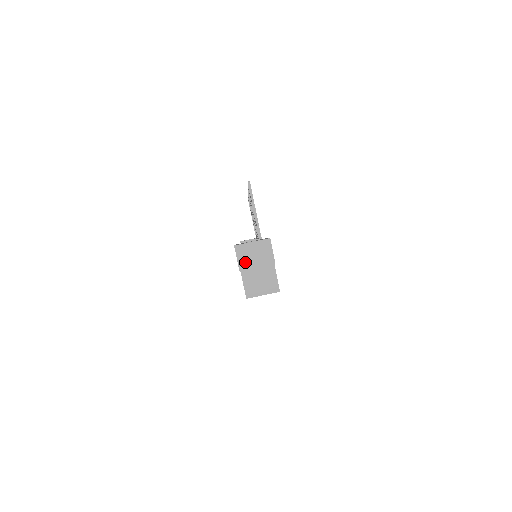
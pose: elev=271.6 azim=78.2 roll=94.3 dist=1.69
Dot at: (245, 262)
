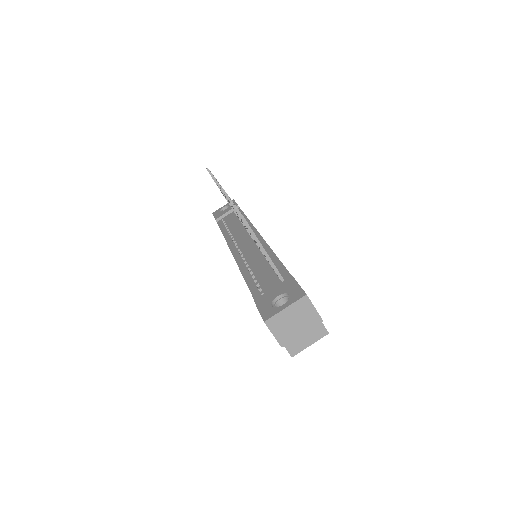
Dot at: (285, 334)
